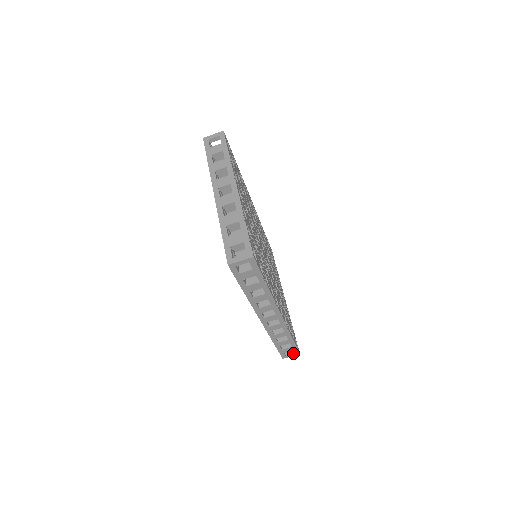
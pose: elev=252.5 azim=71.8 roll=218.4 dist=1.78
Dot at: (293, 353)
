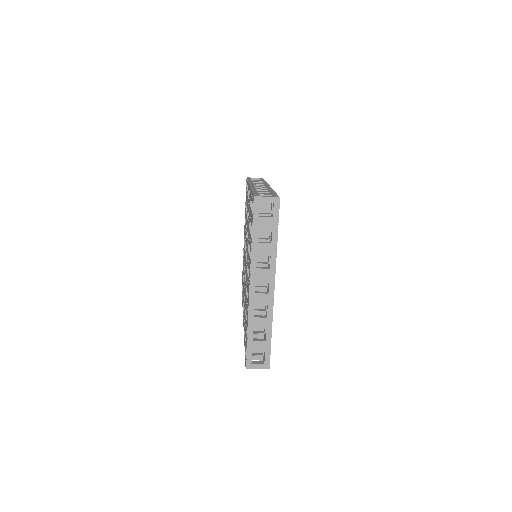
Dot at: occluded
